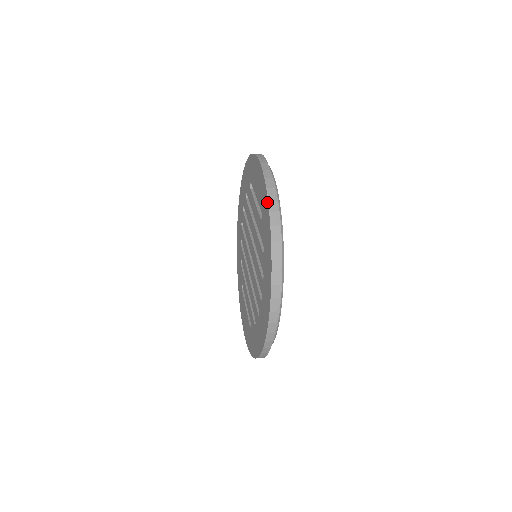
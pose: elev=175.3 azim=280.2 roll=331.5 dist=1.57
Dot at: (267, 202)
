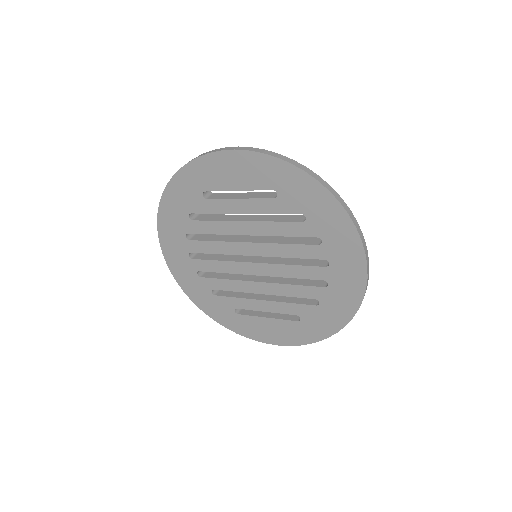
Dot at: (290, 166)
